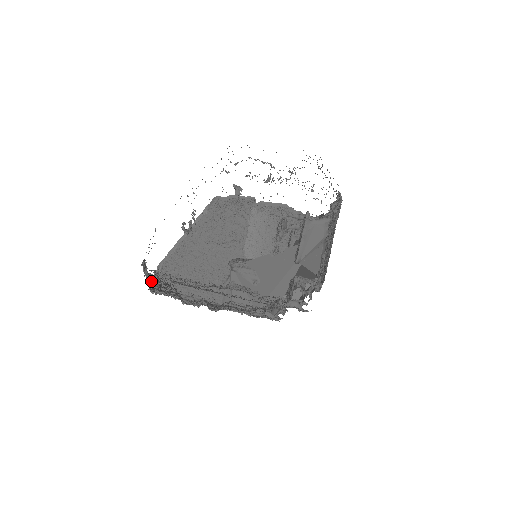
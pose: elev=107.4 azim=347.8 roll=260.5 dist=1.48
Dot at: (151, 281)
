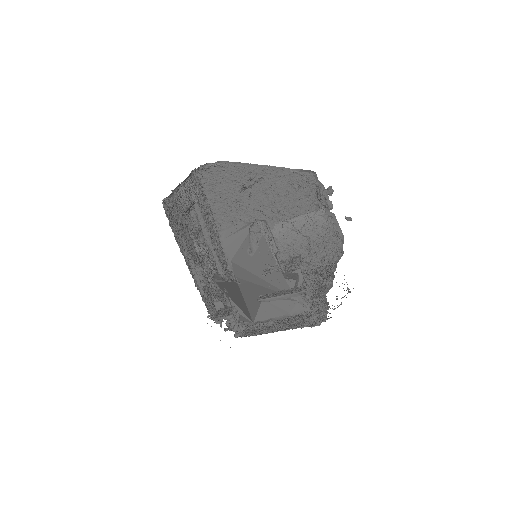
Dot at: (178, 191)
